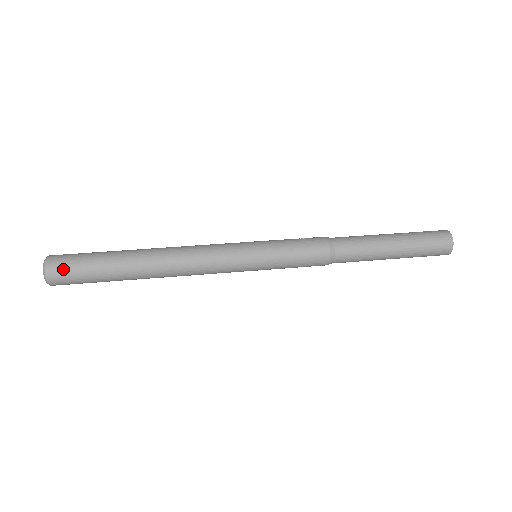
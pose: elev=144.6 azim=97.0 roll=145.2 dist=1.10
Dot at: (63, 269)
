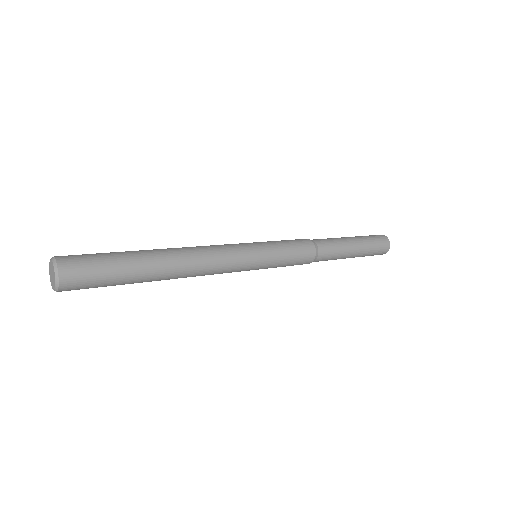
Dot at: (80, 268)
